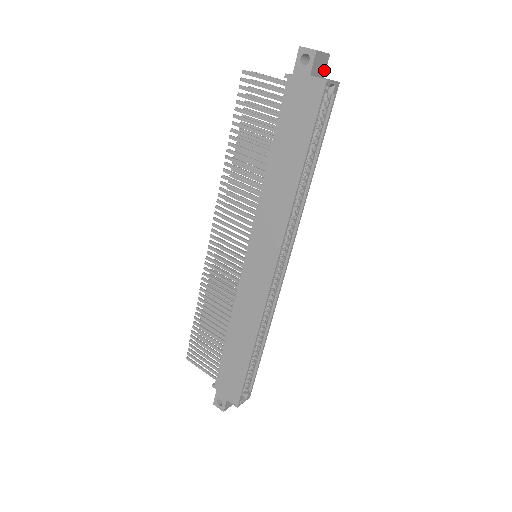
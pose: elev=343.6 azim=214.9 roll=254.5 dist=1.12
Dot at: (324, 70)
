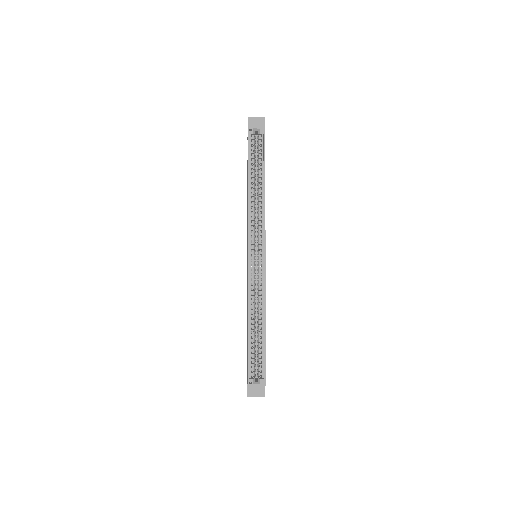
Dot at: (263, 126)
